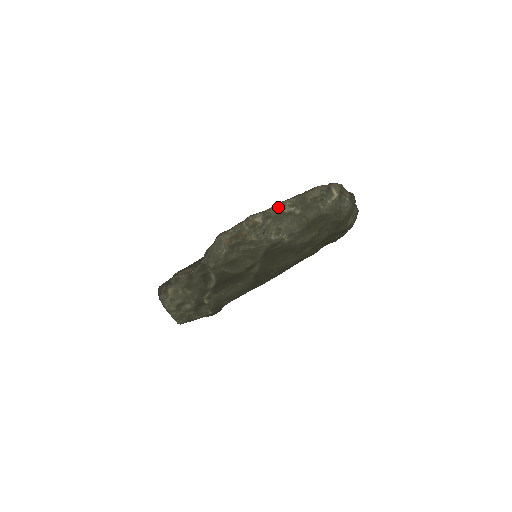
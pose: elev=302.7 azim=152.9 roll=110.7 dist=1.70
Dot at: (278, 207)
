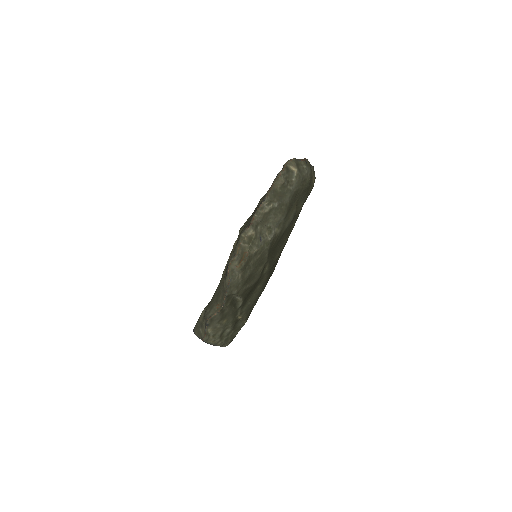
Dot at: (259, 212)
